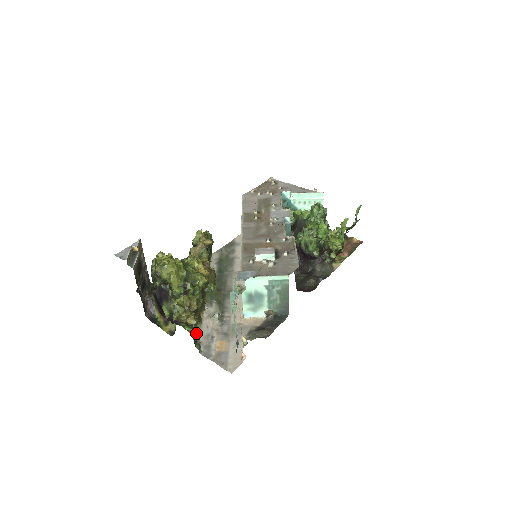
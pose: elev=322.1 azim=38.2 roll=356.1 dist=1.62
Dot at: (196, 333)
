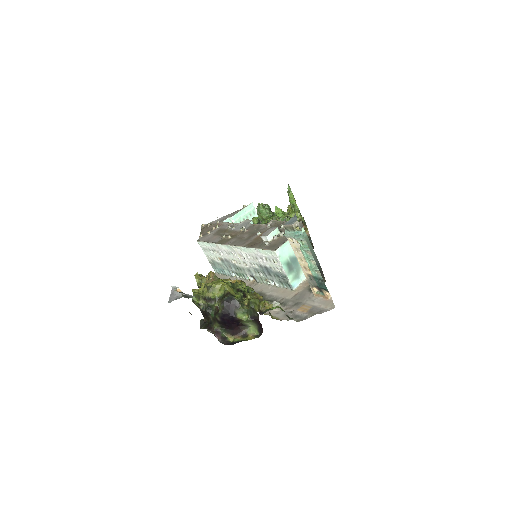
Dot at: occluded
